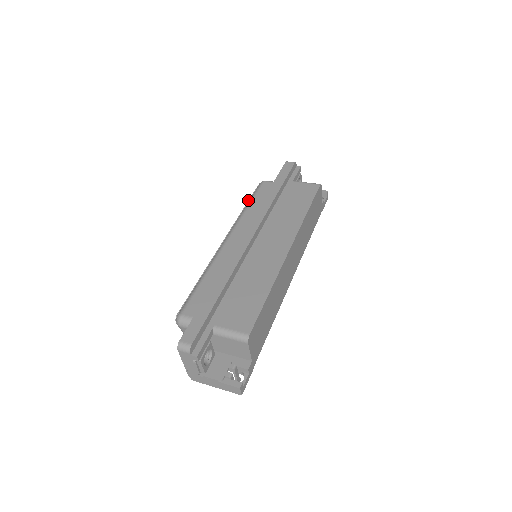
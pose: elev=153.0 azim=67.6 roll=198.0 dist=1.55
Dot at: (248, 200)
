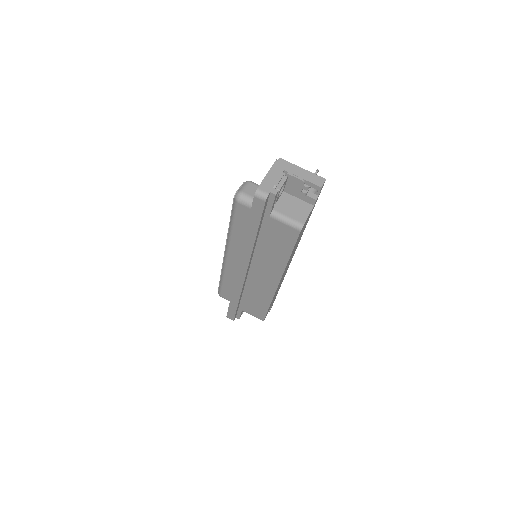
Dot at: occluded
